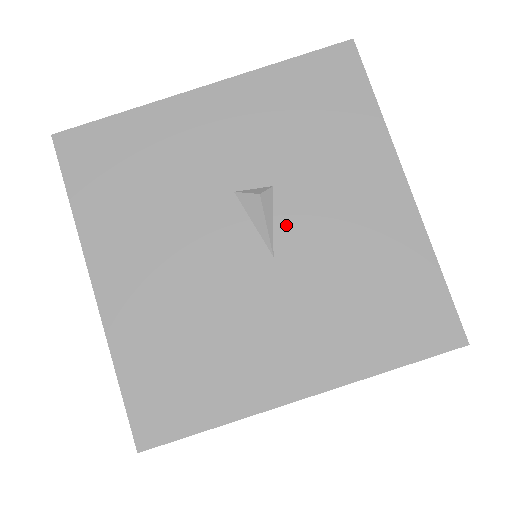
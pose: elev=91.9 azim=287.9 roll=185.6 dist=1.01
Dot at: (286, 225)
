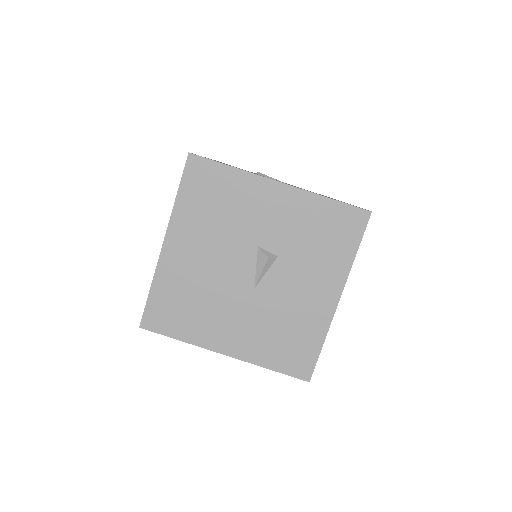
Dot at: (270, 279)
